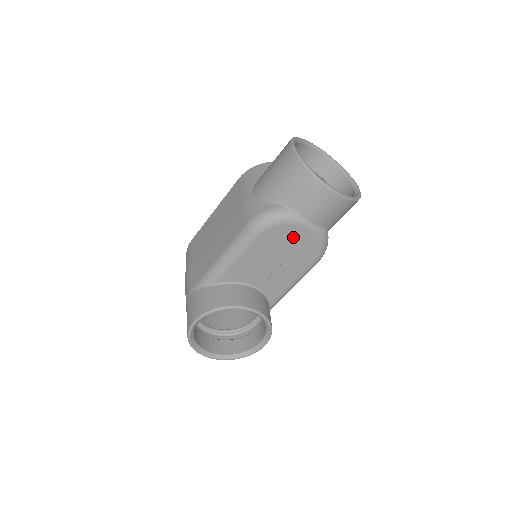
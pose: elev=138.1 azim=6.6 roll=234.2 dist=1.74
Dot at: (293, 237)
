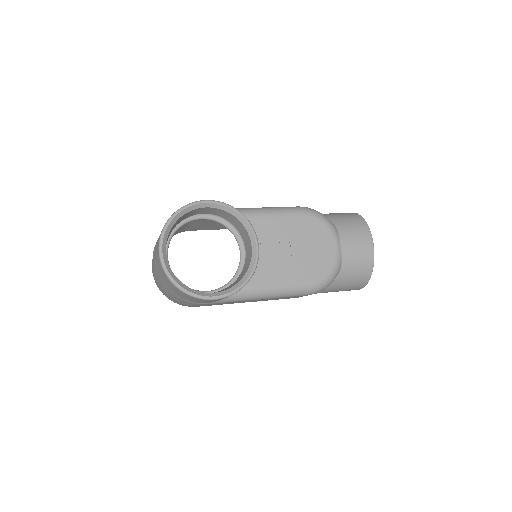
Dot at: (322, 243)
